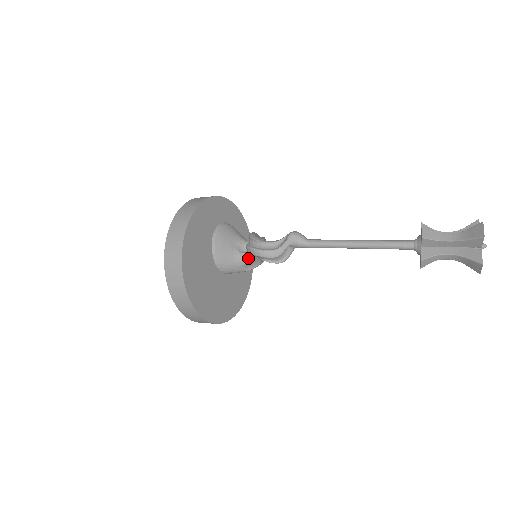
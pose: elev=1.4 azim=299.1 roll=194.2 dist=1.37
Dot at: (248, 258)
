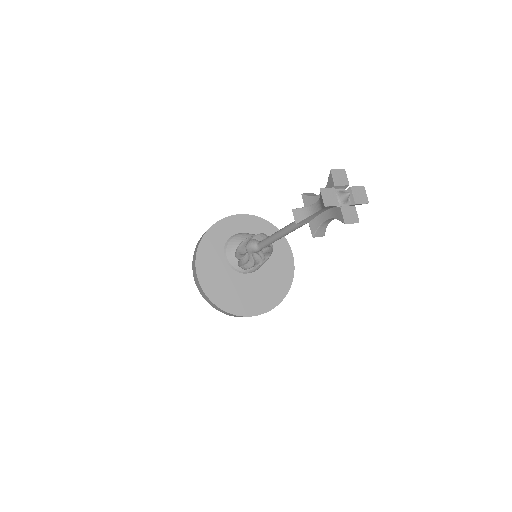
Dot at: occluded
